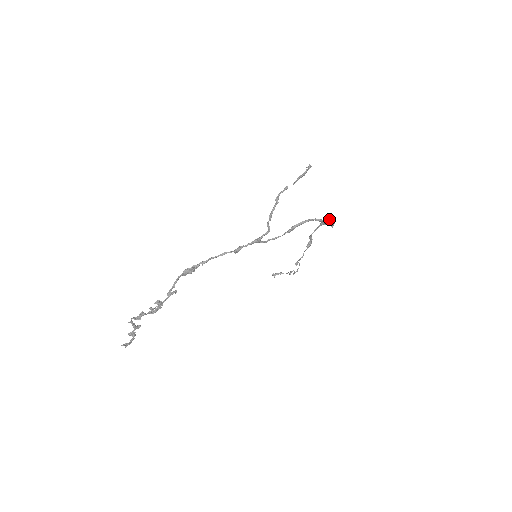
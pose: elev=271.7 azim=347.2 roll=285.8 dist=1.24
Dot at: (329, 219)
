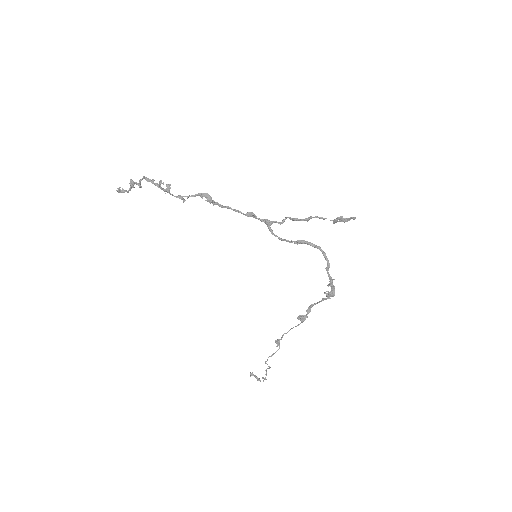
Dot at: occluded
